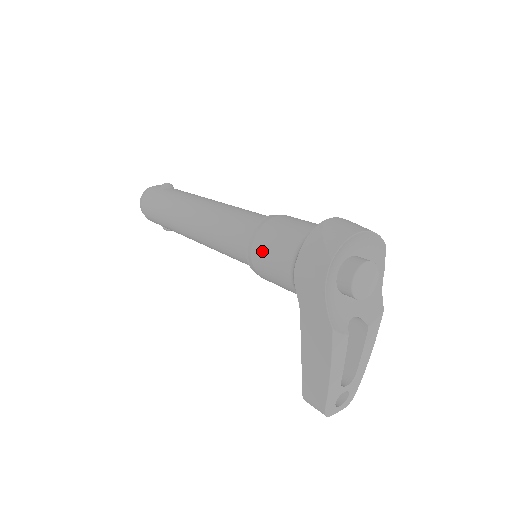
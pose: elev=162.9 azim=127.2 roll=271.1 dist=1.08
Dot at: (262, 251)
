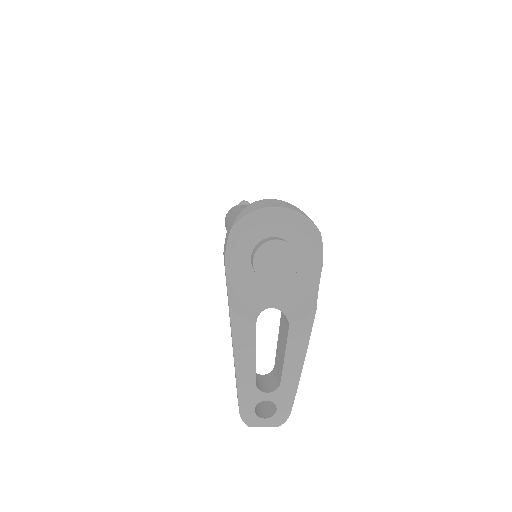
Dot at: occluded
